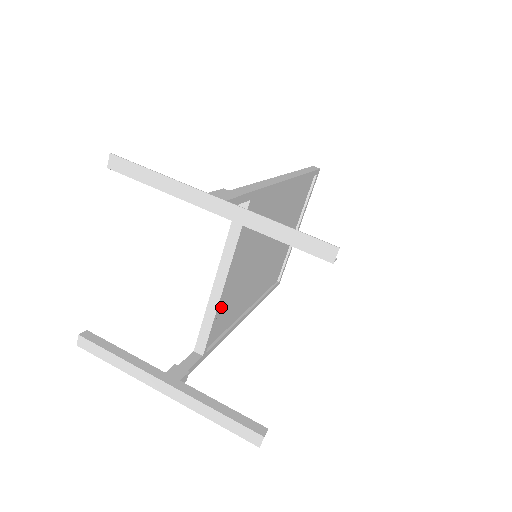
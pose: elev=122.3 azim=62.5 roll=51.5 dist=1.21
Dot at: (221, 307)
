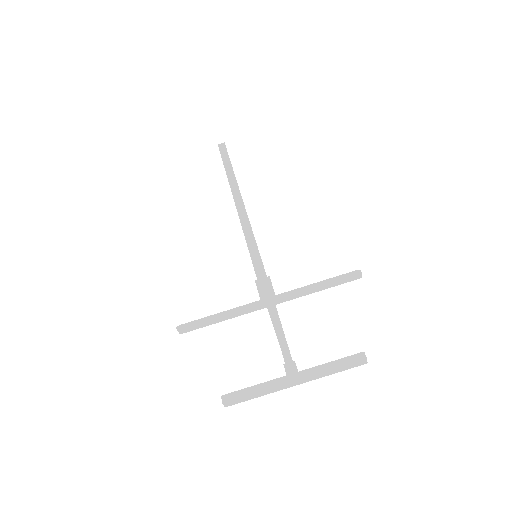
Dot at: occluded
